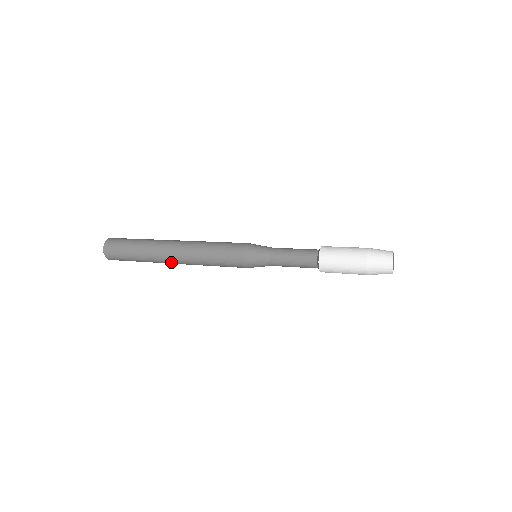
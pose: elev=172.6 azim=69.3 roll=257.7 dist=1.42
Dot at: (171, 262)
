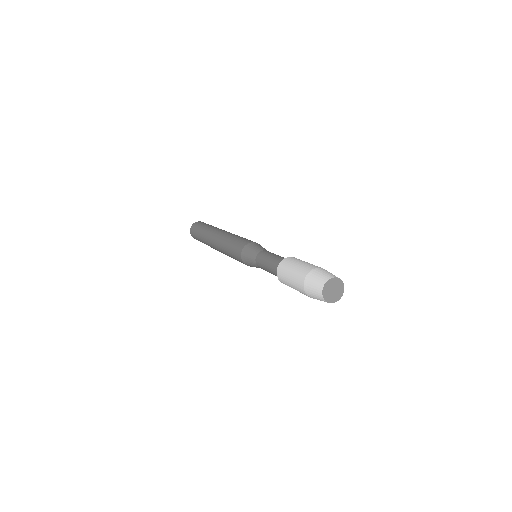
Dot at: (214, 247)
